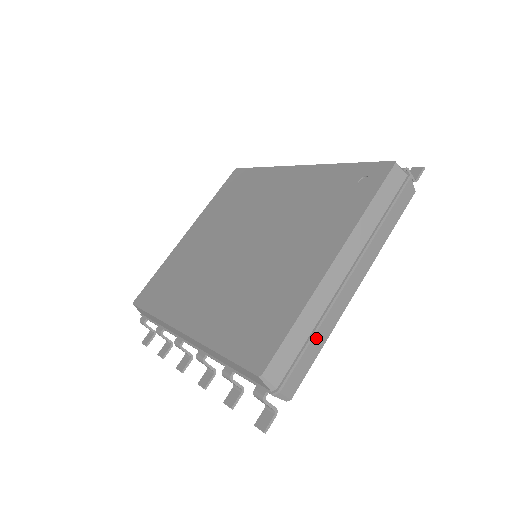
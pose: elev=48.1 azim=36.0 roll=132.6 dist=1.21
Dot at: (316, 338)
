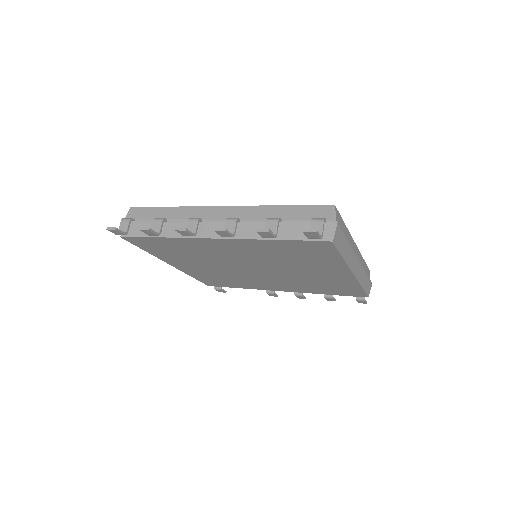
Dot at: (347, 246)
